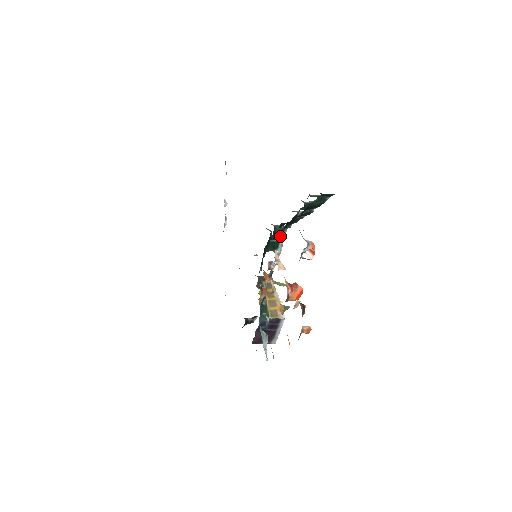
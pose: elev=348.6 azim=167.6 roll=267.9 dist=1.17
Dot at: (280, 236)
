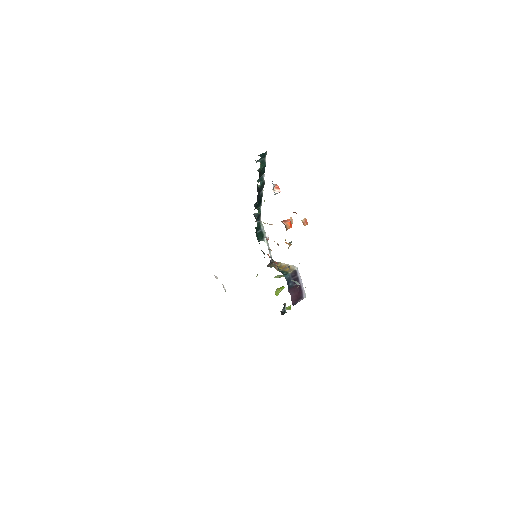
Dot at: (260, 226)
